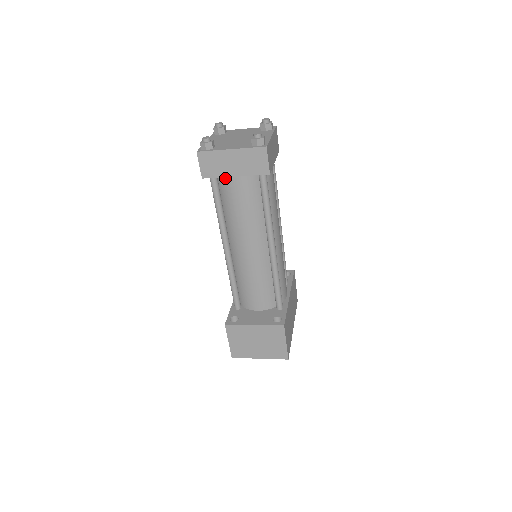
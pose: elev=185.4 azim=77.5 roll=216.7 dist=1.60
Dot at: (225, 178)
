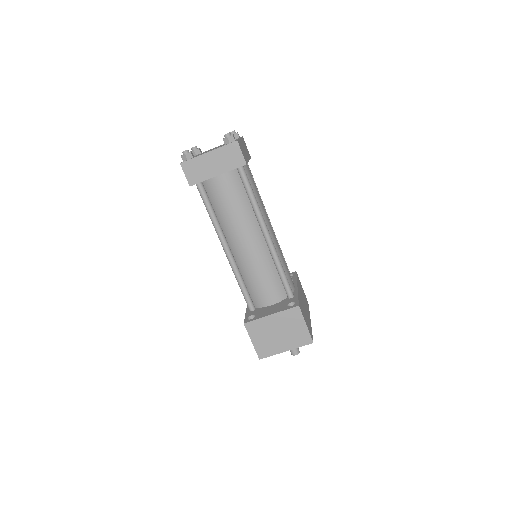
Dot at: (209, 181)
